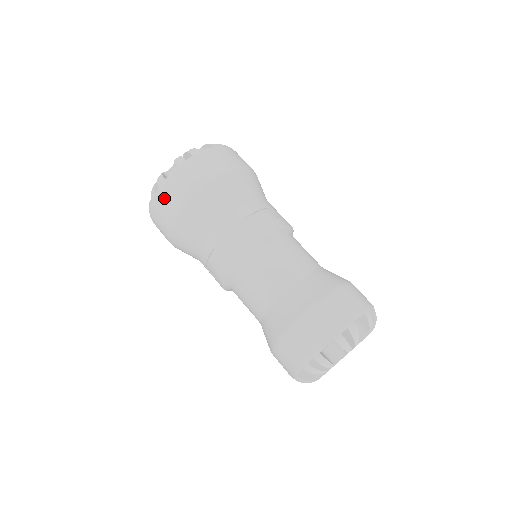
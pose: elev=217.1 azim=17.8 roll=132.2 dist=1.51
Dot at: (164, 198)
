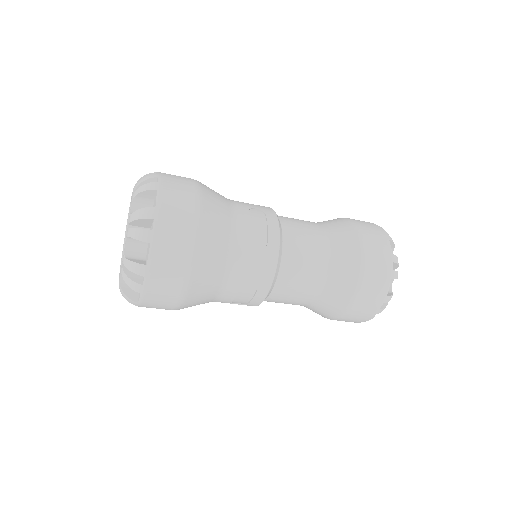
Dot at: (159, 283)
